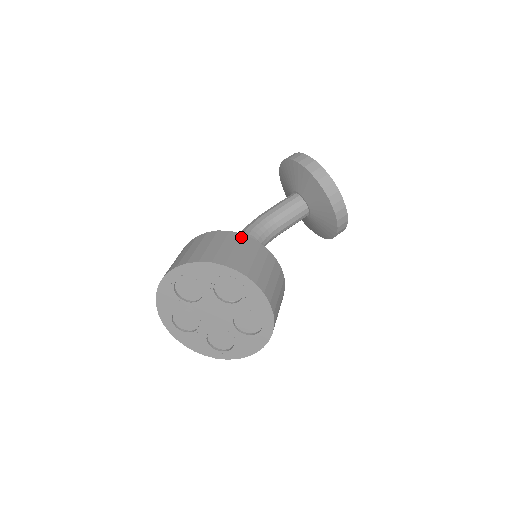
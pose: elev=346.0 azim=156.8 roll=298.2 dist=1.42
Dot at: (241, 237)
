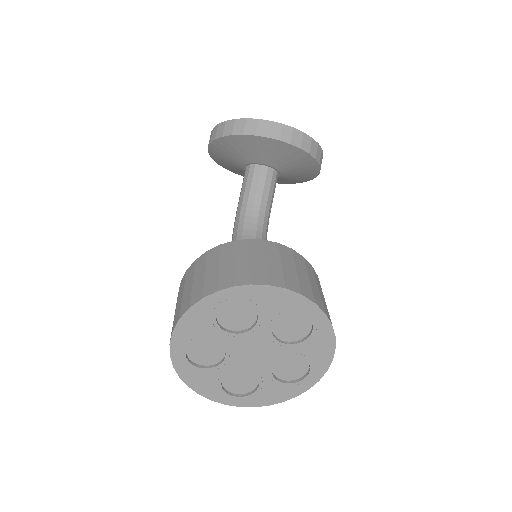
Dot at: (208, 255)
